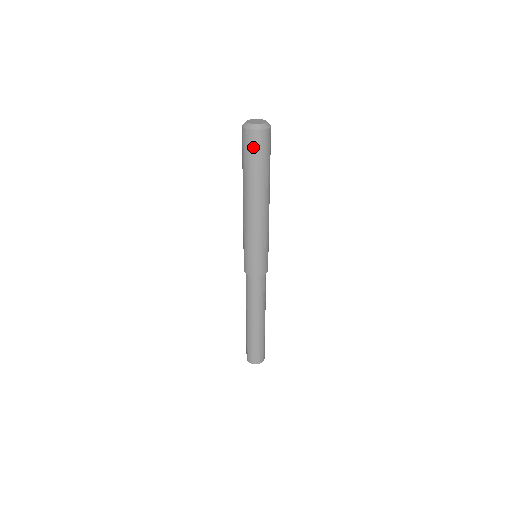
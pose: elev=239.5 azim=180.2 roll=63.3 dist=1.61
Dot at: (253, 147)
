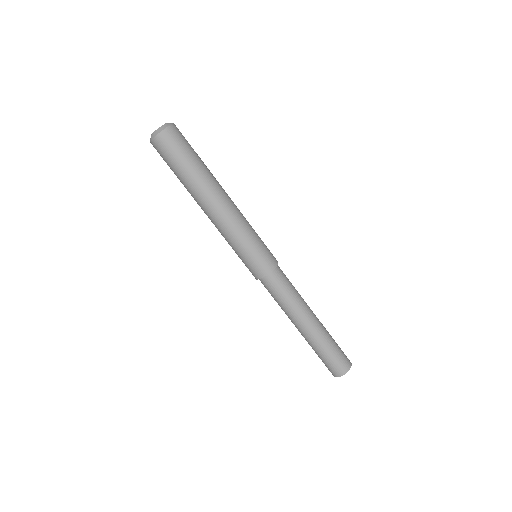
Dot at: (174, 146)
